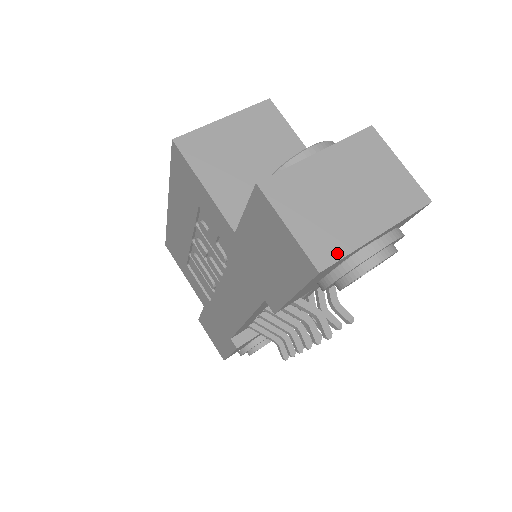
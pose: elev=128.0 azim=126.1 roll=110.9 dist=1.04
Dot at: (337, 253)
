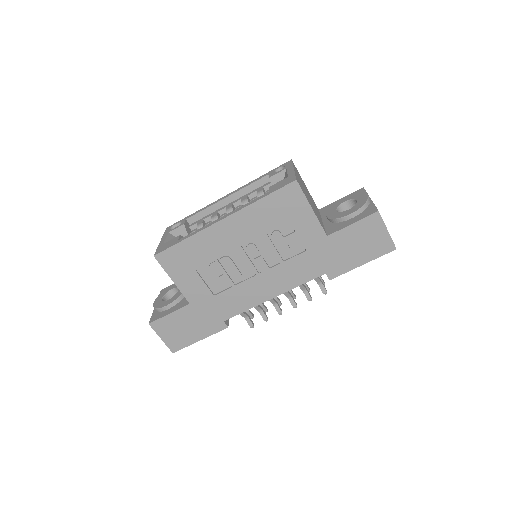
Dot at: occluded
